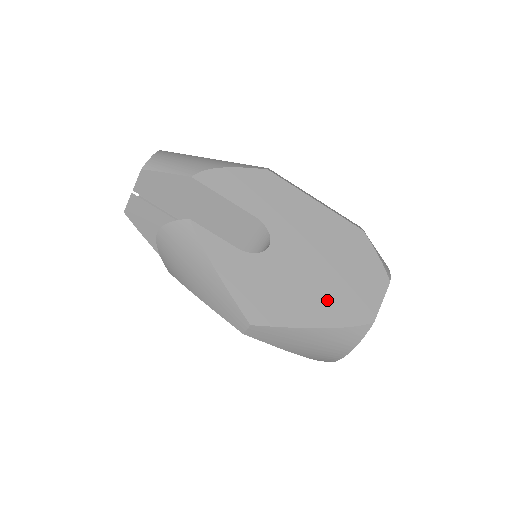
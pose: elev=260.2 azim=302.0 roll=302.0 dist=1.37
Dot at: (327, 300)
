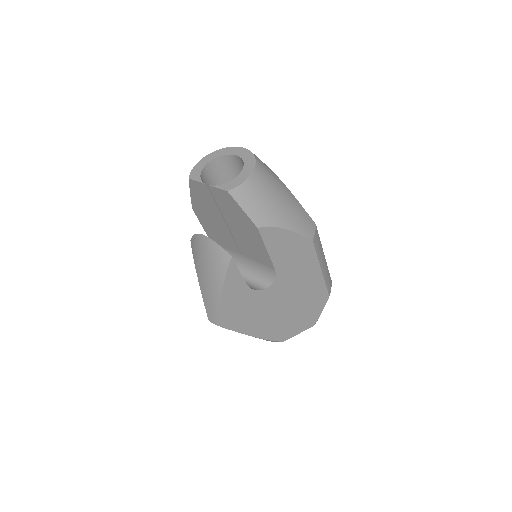
Dot at: (271, 325)
